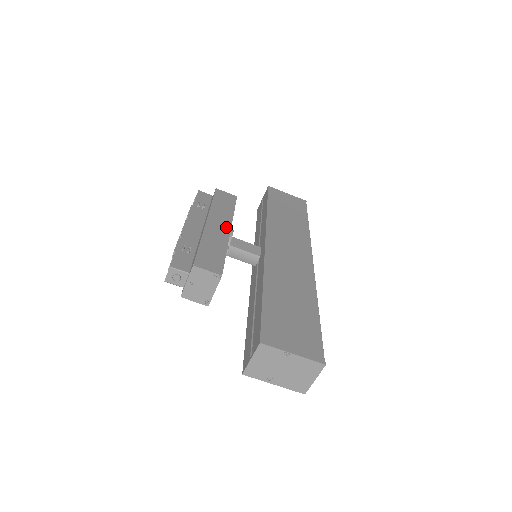
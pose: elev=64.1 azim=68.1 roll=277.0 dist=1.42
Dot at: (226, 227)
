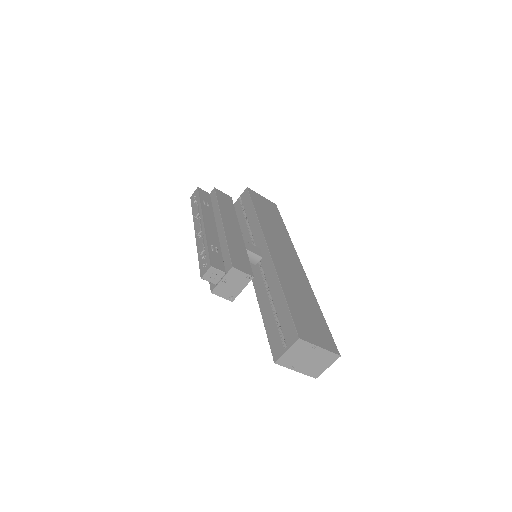
Dot at: (237, 229)
